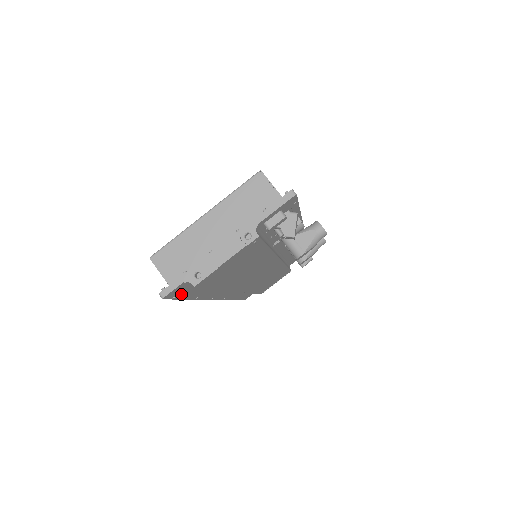
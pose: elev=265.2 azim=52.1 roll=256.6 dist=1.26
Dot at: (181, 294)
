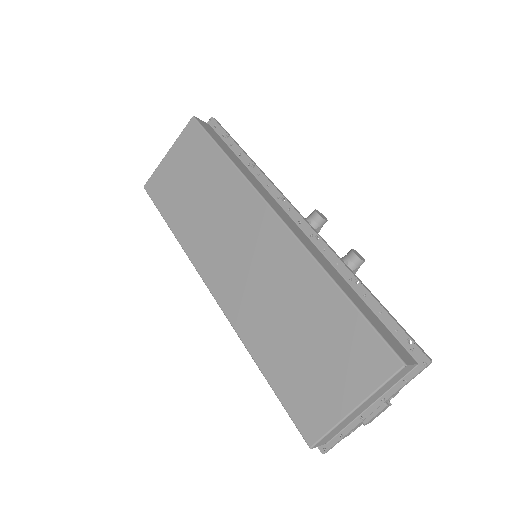
Dot at: occluded
